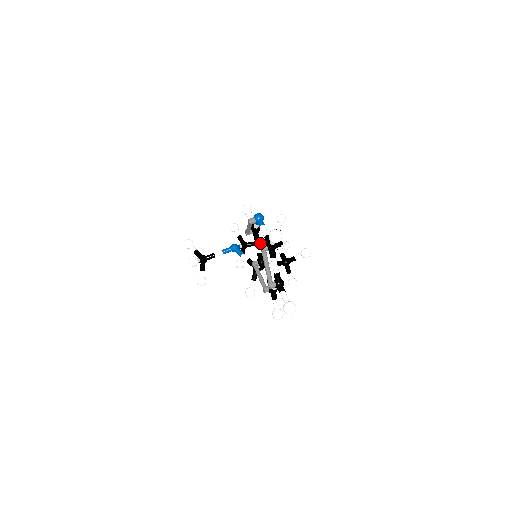
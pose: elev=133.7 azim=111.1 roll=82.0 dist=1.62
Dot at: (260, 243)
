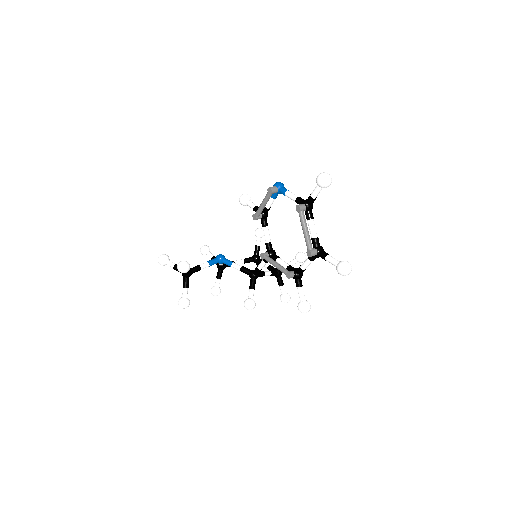
Dot at: (240, 261)
